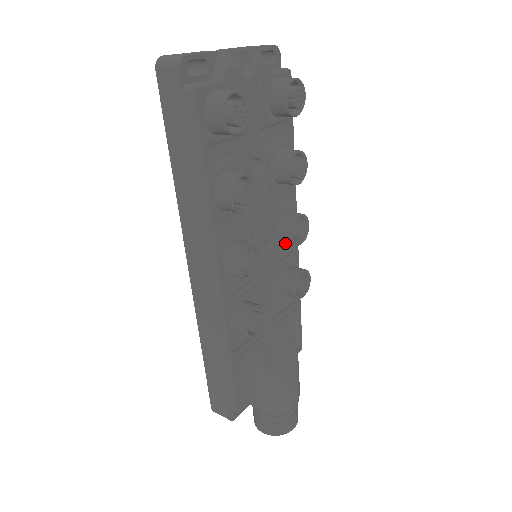
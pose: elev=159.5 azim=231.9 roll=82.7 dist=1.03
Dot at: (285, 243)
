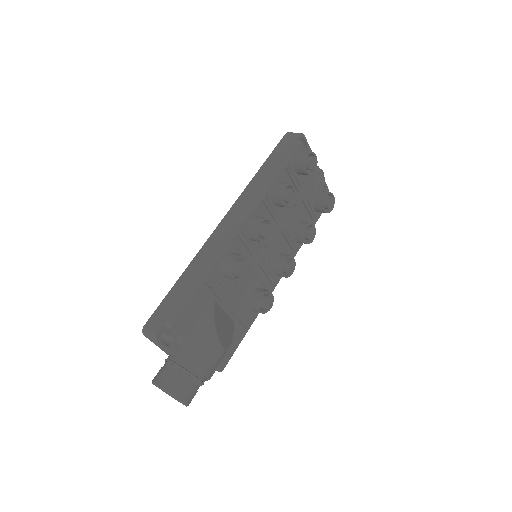
Dot at: (272, 273)
